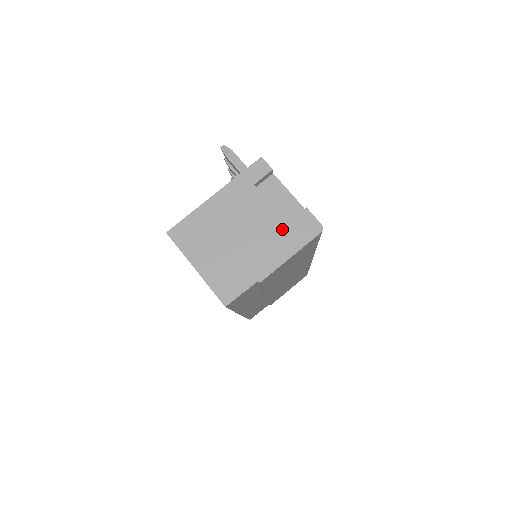
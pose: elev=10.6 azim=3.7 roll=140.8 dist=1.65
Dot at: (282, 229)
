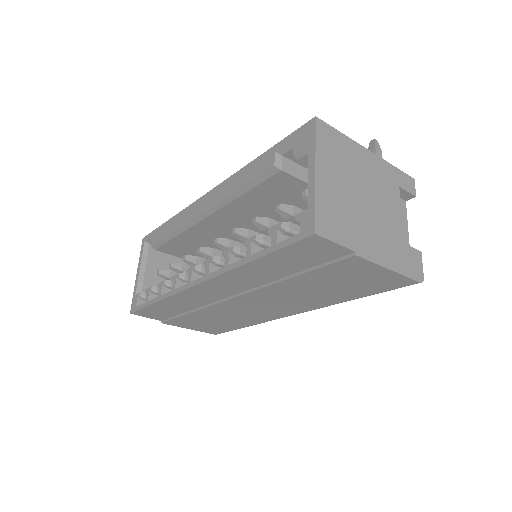
Dot at: (398, 241)
